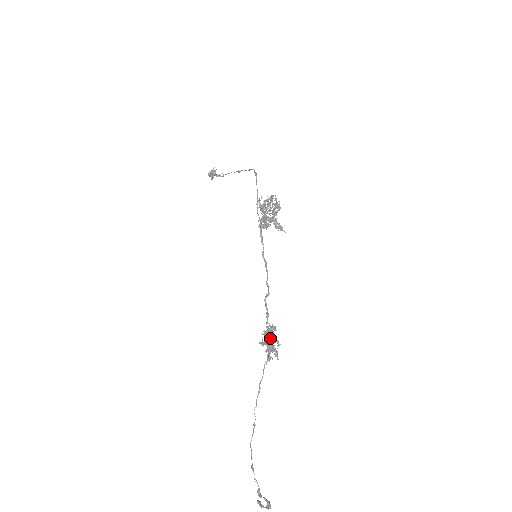
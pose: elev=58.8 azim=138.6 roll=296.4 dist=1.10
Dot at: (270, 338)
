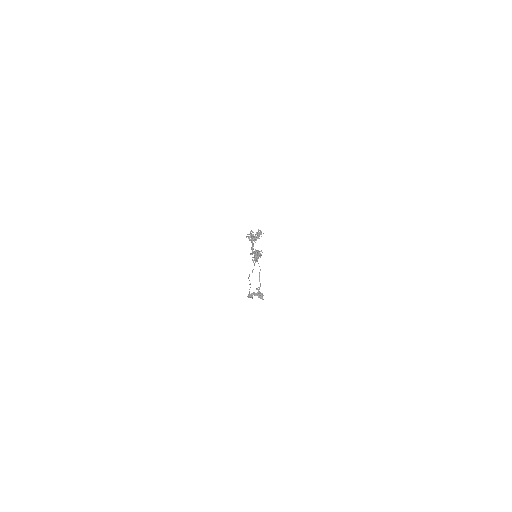
Dot at: occluded
